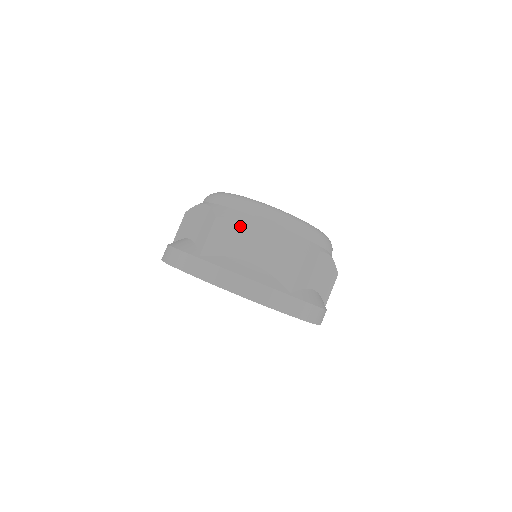
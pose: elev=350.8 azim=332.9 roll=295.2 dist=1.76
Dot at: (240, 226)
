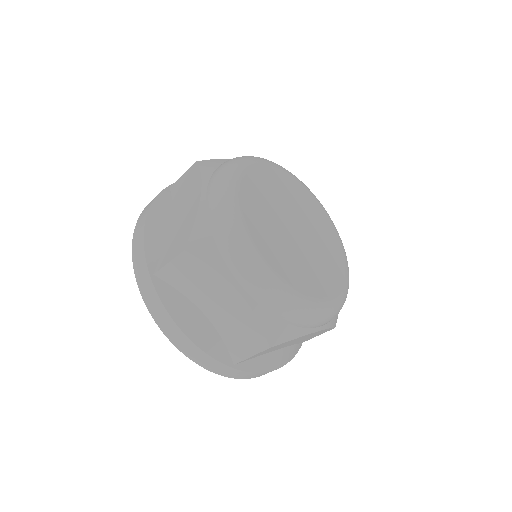
Dot at: (209, 276)
